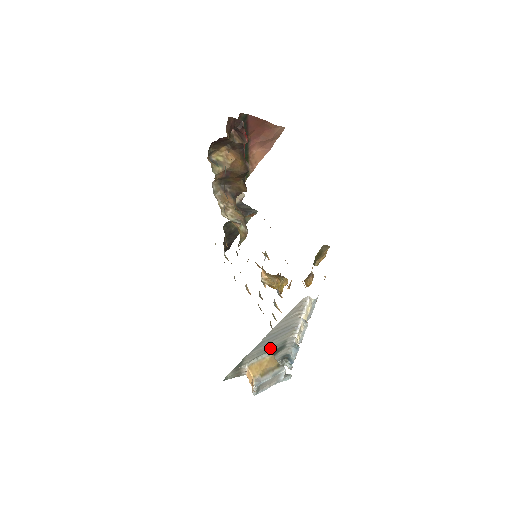
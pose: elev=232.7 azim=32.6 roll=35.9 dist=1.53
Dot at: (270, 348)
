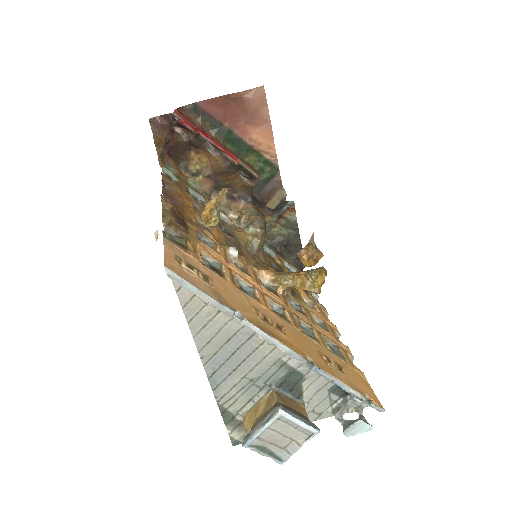
Dot at: (261, 380)
